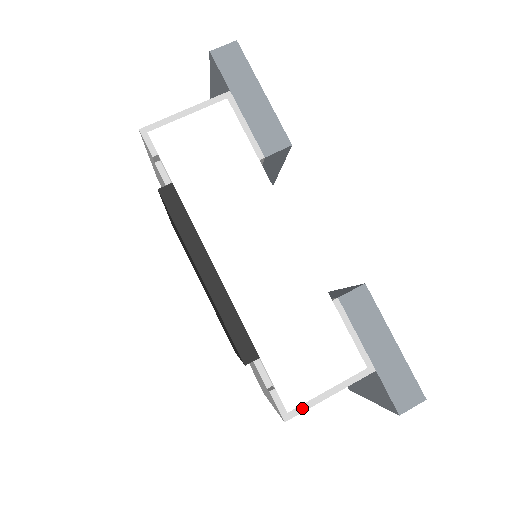
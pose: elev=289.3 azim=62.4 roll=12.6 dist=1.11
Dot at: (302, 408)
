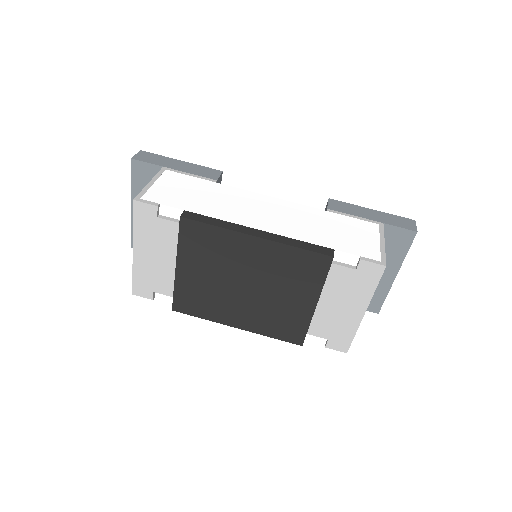
Dot at: (383, 255)
